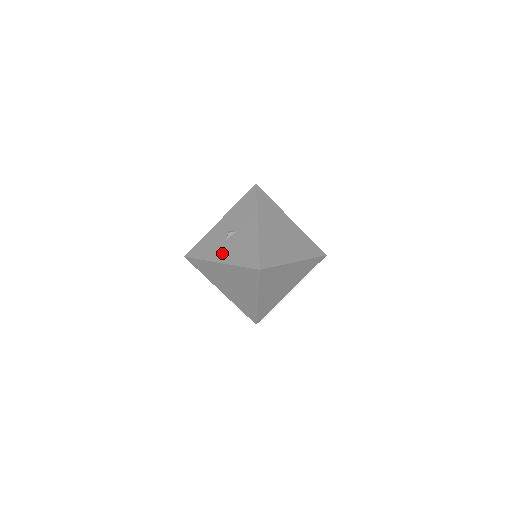
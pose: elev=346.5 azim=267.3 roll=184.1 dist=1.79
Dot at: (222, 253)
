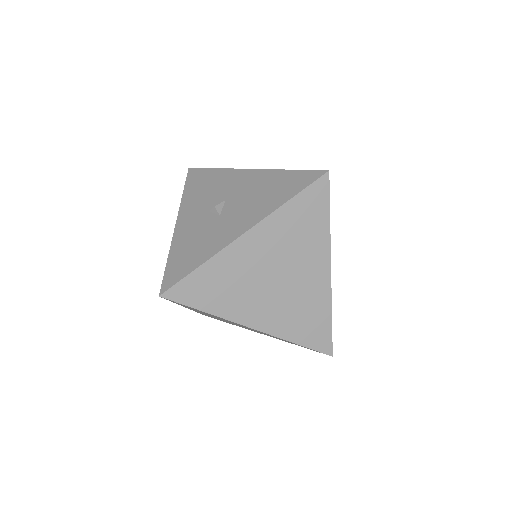
Dot at: (234, 224)
